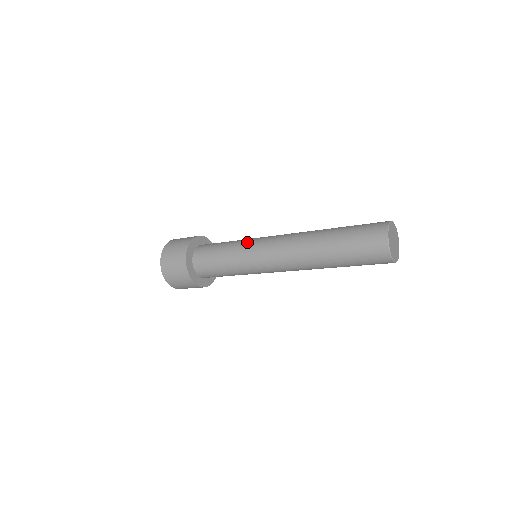
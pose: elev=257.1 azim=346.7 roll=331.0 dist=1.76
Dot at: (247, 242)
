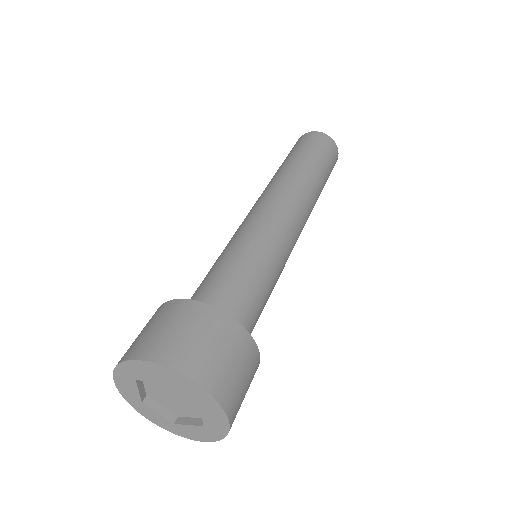
Dot at: occluded
